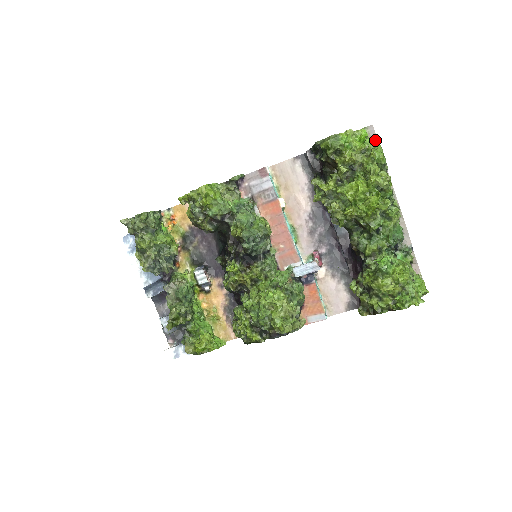
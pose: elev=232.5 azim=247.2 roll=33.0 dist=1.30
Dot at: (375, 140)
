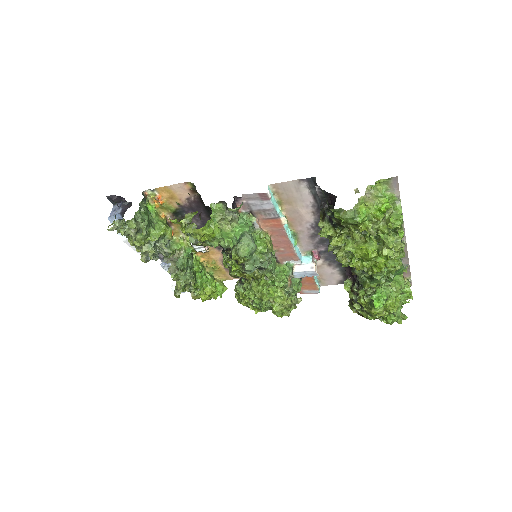
Dot at: (396, 190)
